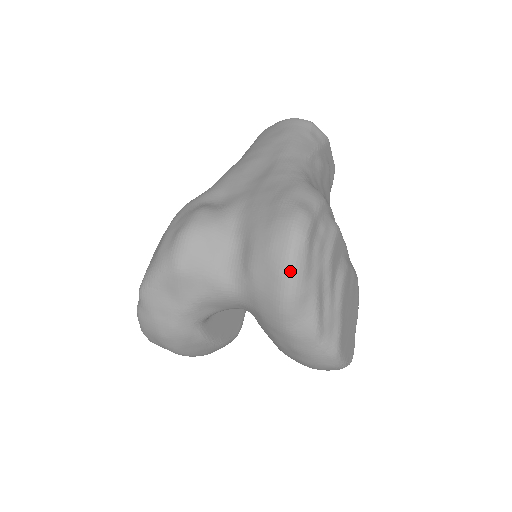
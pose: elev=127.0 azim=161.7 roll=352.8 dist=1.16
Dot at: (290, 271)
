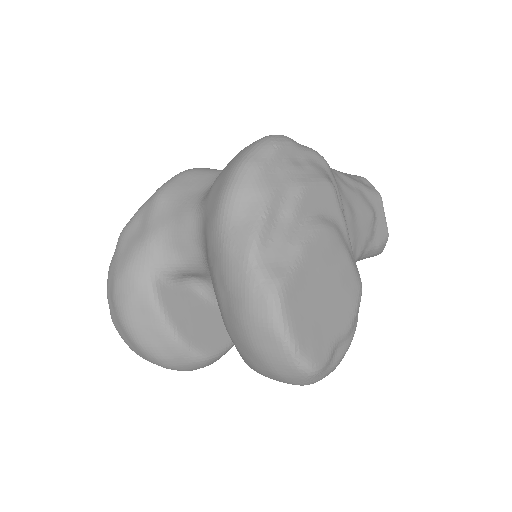
Dot at: (243, 161)
